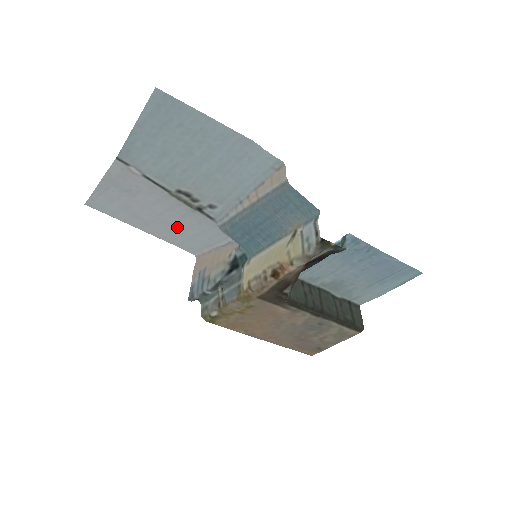
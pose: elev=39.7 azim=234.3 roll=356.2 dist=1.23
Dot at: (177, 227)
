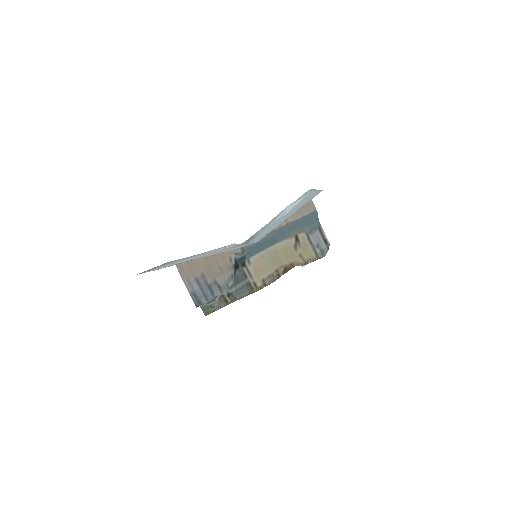
Dot at: occluded
